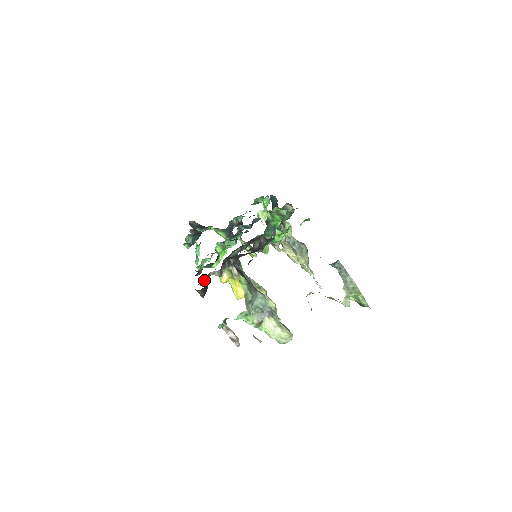
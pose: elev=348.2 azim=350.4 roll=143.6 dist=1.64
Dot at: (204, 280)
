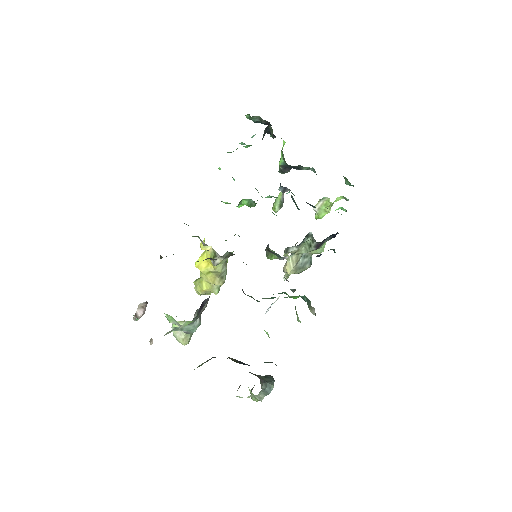
Dot at: occluded
